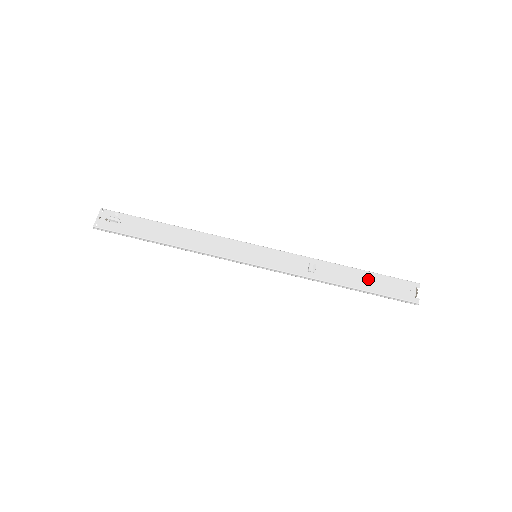
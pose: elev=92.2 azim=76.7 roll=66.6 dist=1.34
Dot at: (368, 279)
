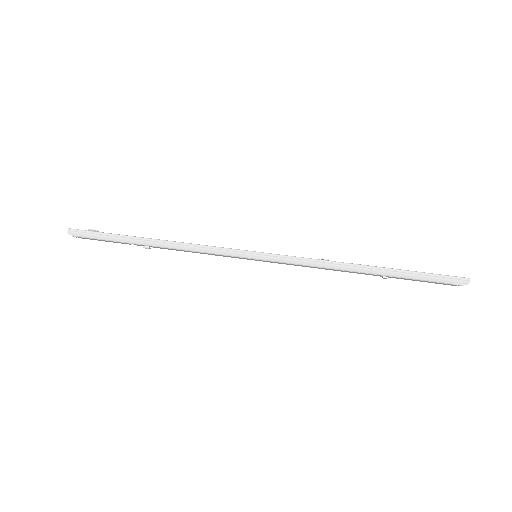
Dot at: occluded
